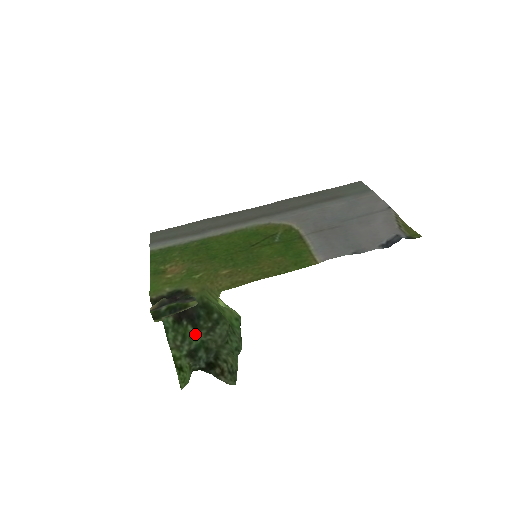
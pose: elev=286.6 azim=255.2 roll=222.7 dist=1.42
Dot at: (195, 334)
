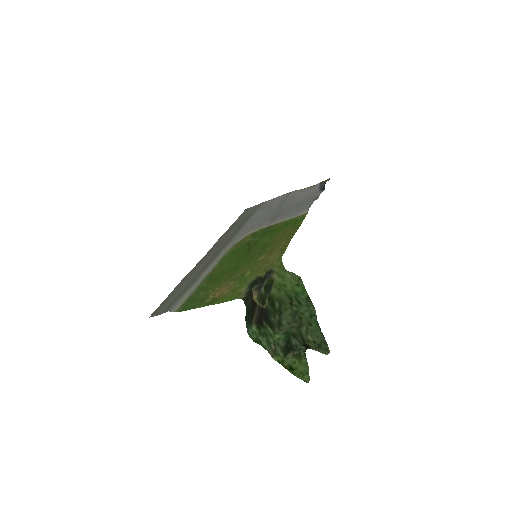
Dot at: (274, 335)
